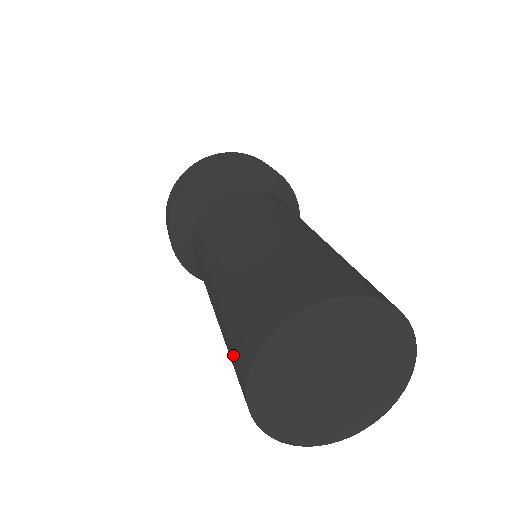
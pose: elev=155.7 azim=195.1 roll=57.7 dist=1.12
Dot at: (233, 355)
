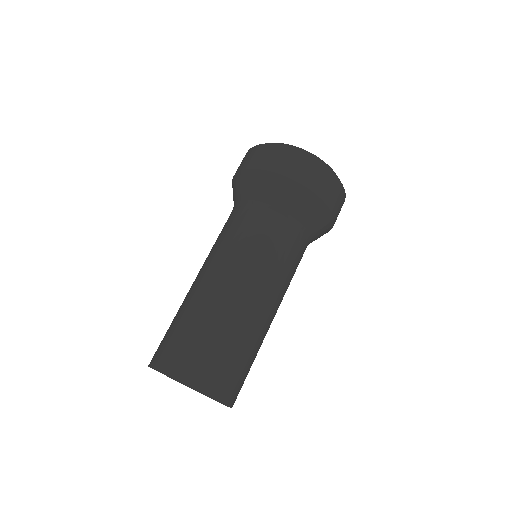
Dot at: (167, 341)
